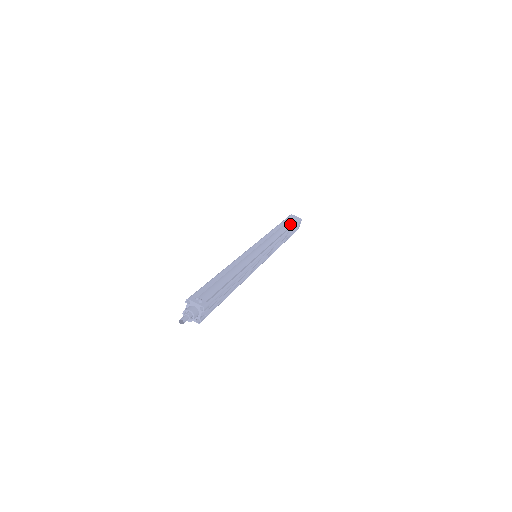
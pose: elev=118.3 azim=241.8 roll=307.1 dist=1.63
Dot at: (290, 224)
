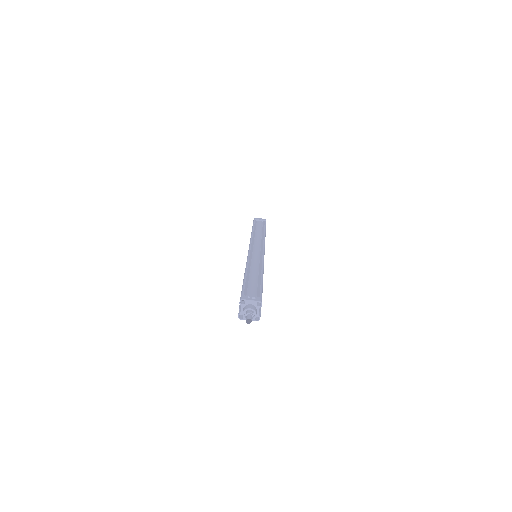
Dot at: (261, 225)
